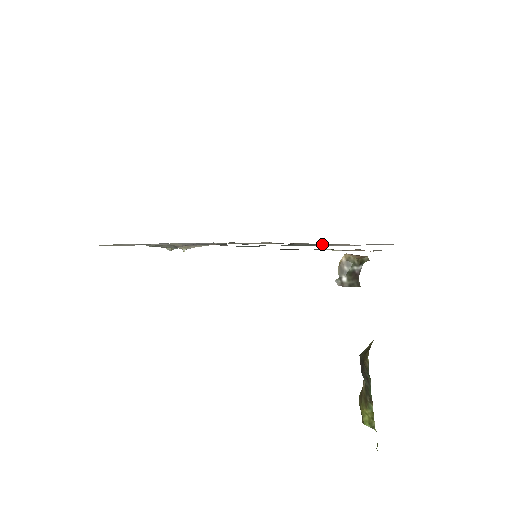
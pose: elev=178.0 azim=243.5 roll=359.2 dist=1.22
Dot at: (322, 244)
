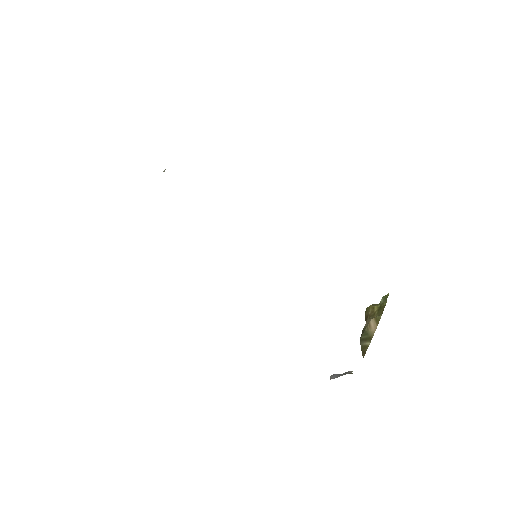
Dot at: occluded
